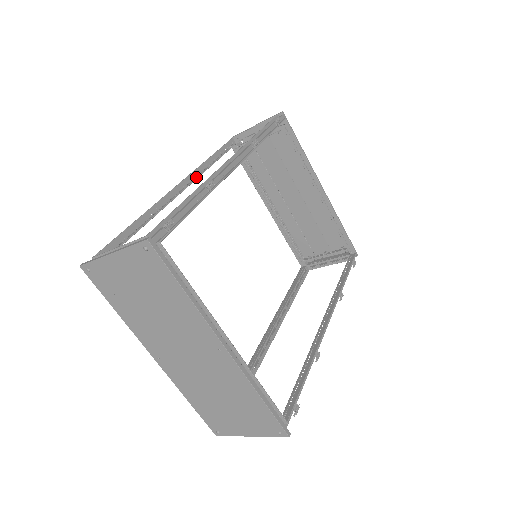
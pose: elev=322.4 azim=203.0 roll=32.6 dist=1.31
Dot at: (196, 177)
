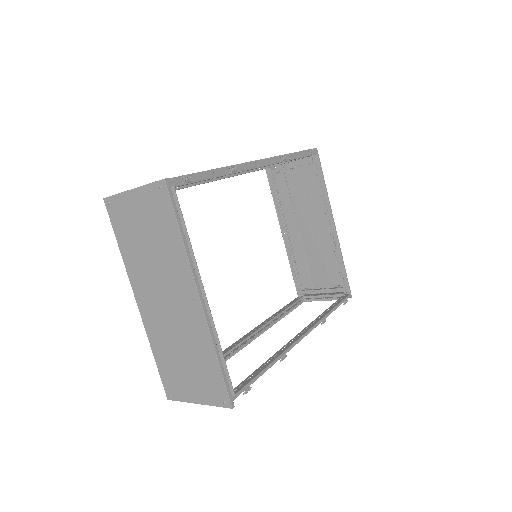
Dot at: occluded
